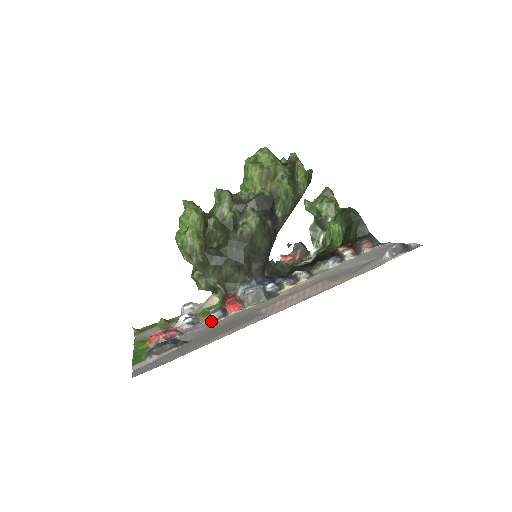
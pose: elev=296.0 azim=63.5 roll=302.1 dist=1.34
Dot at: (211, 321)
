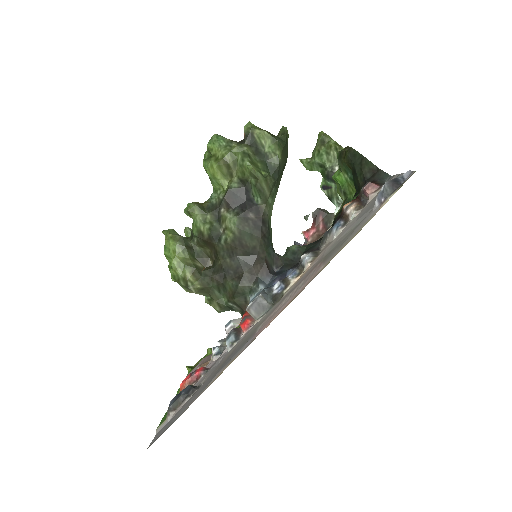
Dot at: (228, 349)
